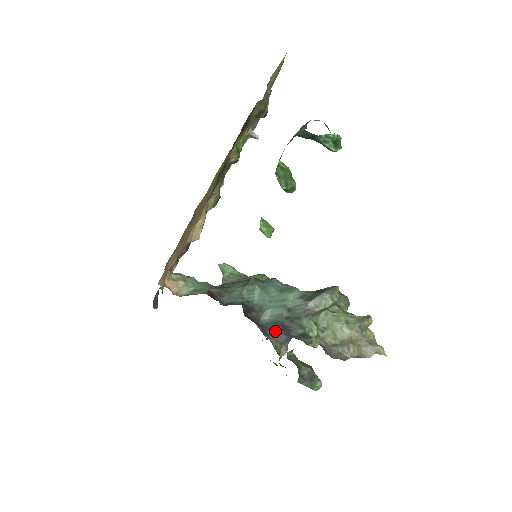
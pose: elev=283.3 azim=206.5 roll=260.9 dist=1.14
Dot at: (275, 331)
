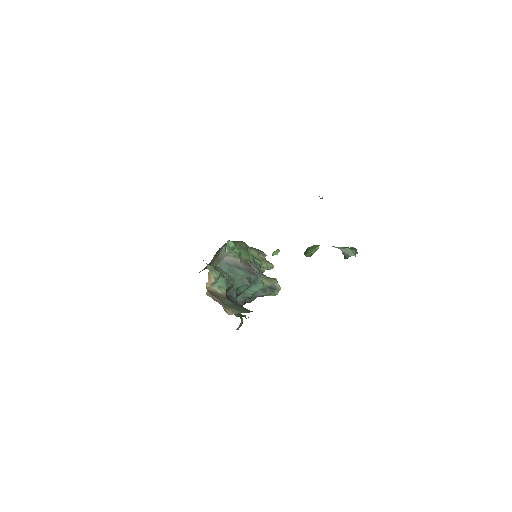
Dot at: occluded
